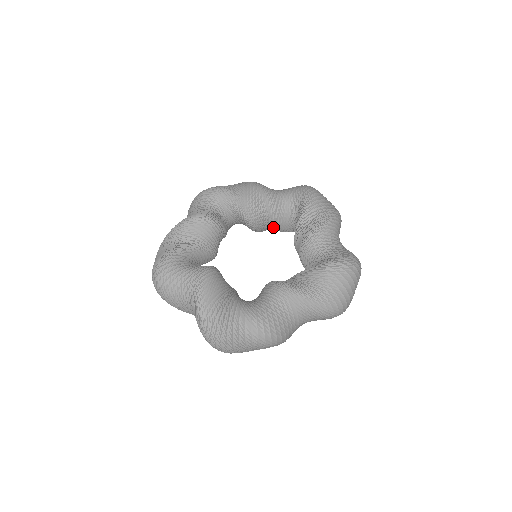
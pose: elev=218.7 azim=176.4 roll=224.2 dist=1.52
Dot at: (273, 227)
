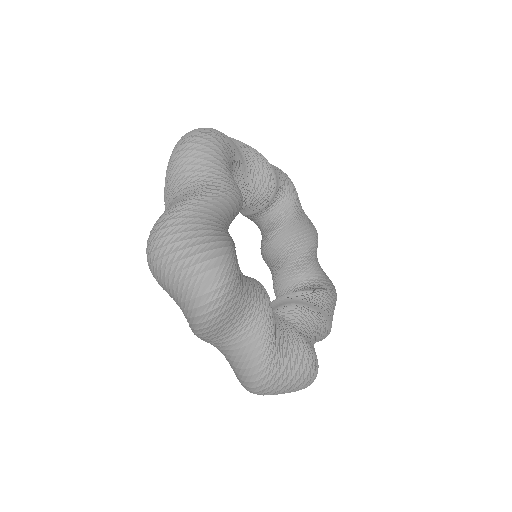
Dot at: (281, 266)
